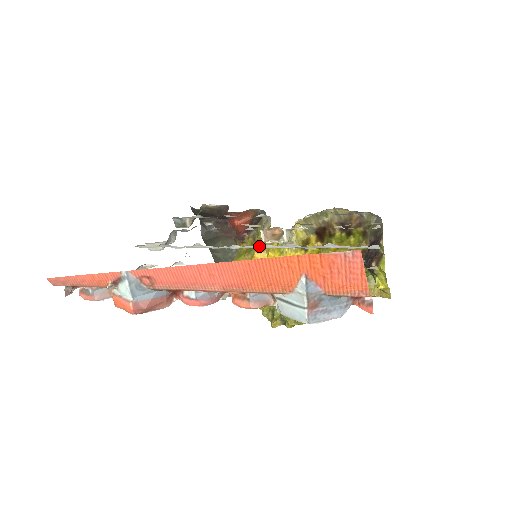
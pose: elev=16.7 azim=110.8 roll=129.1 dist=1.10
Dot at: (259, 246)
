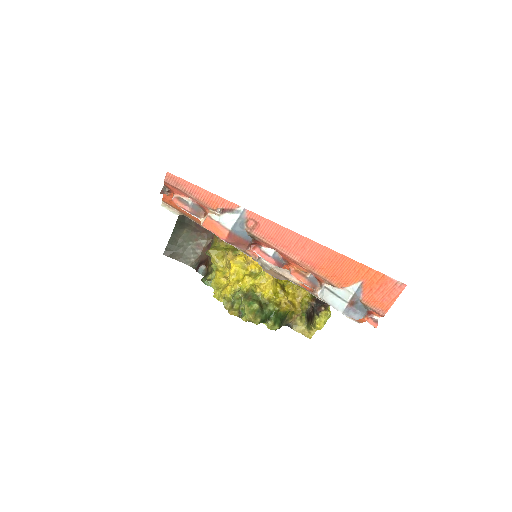
Dot at: occluded
